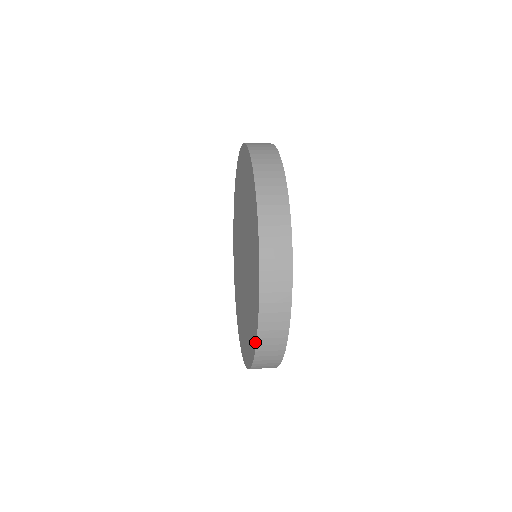
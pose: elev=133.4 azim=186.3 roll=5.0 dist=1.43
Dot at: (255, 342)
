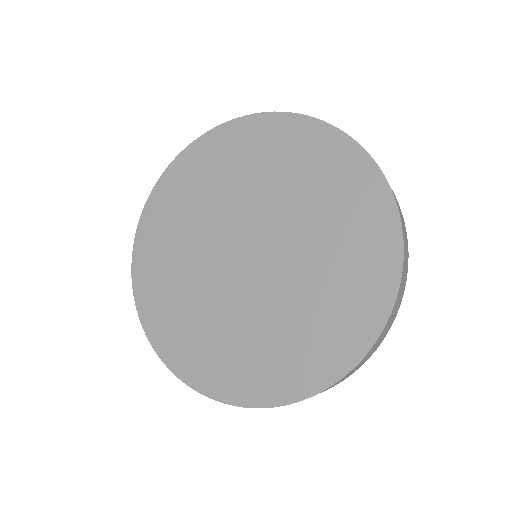
Dot at: (367, 346)
